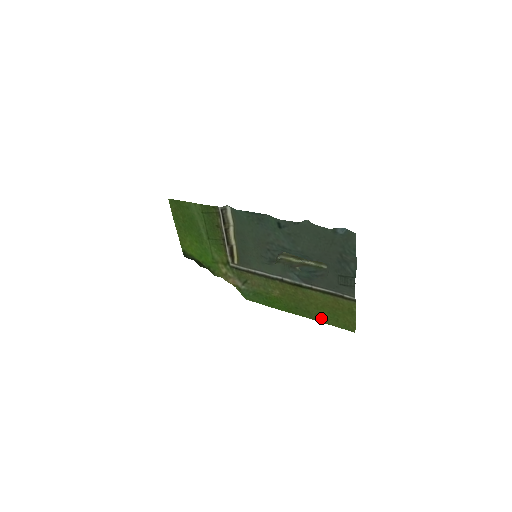
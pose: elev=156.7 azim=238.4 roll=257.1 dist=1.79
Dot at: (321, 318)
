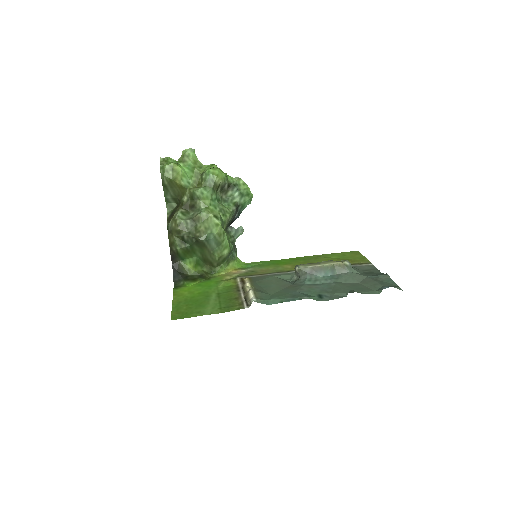
Dot at: (328, 256)
